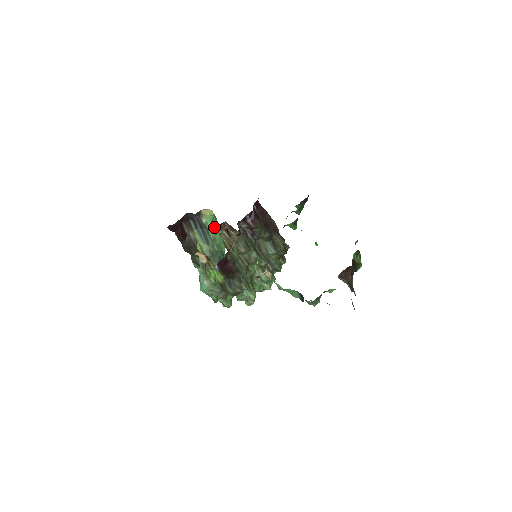
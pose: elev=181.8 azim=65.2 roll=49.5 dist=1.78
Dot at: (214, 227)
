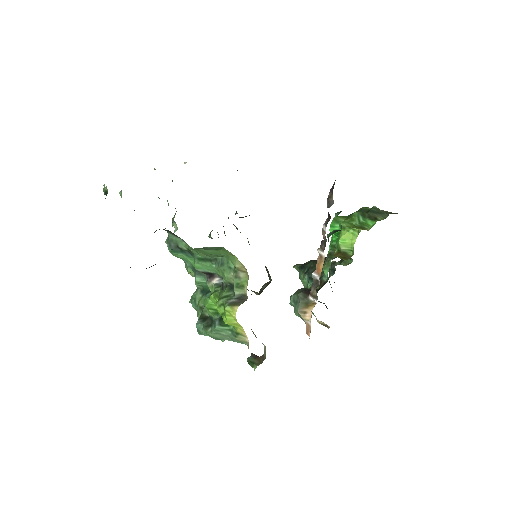
Dot at: (206, 248)
